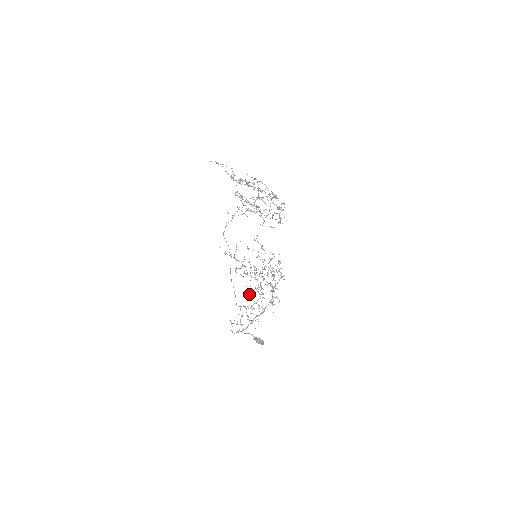
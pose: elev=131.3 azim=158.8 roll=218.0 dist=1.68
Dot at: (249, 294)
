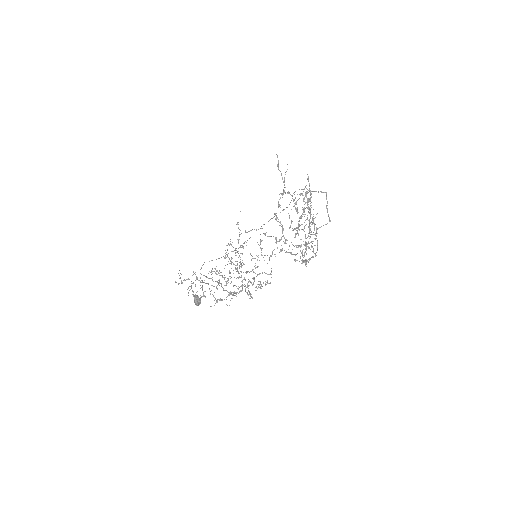
Dot at: (211, 274)
